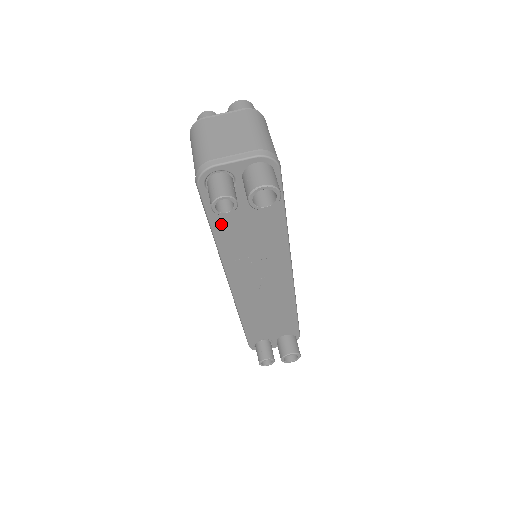
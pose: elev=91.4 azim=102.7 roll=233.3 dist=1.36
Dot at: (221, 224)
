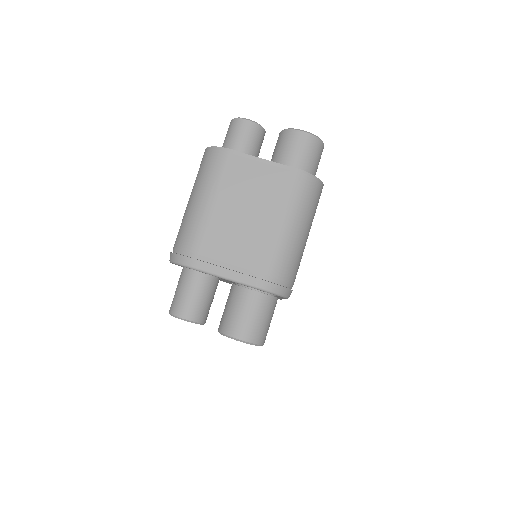
Dot at: occluded
